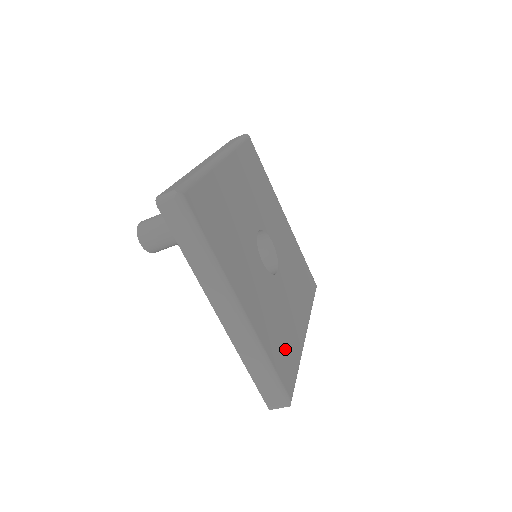
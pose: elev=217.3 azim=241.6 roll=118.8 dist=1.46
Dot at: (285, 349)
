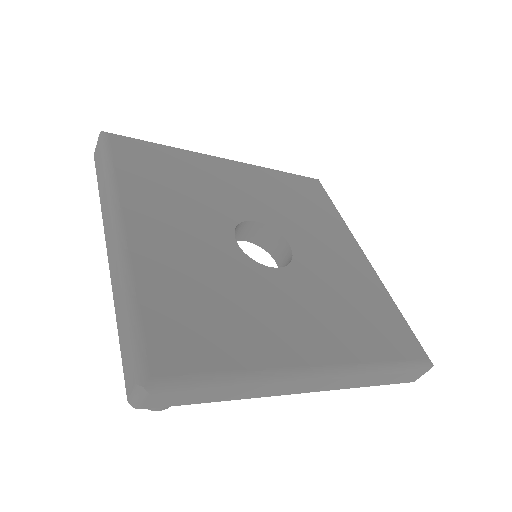
Dot at: (376, 318)
